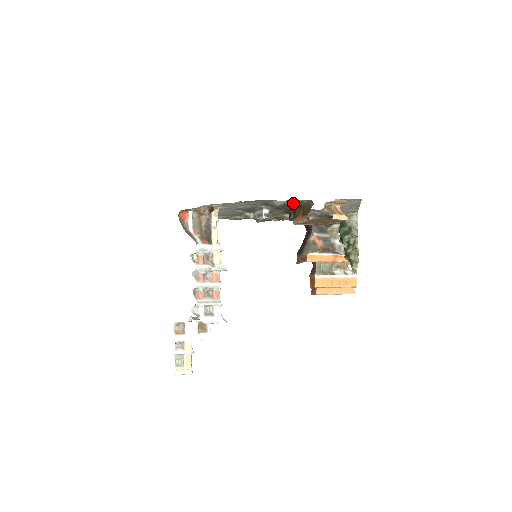
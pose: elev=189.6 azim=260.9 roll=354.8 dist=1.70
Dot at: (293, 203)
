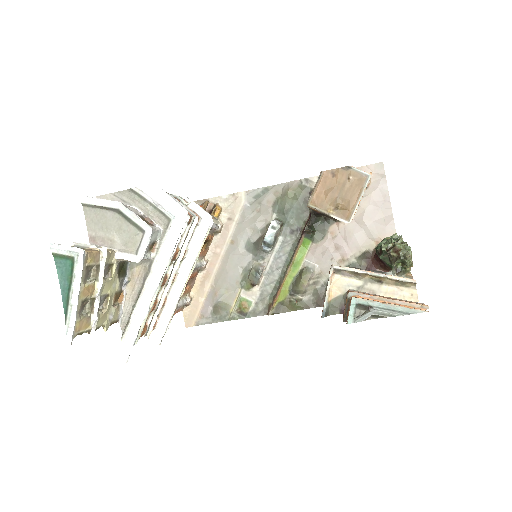
Dot at: (307, 198)
